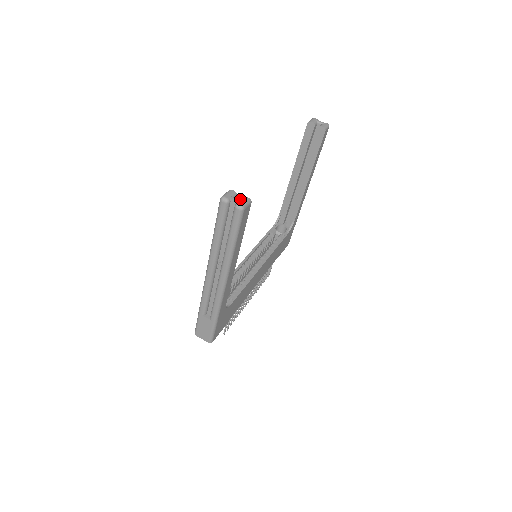
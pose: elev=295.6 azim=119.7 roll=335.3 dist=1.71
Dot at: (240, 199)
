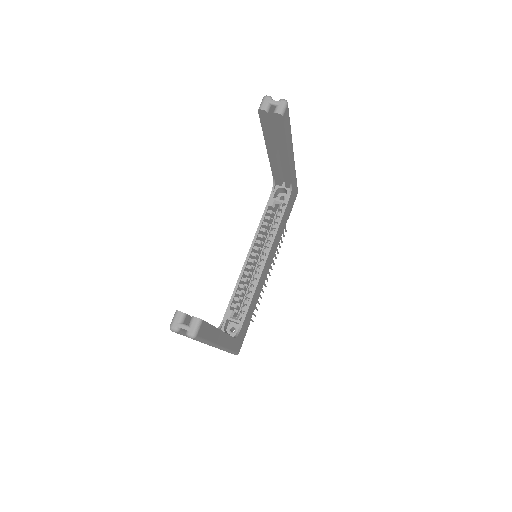
Dot at: (189, 323)
